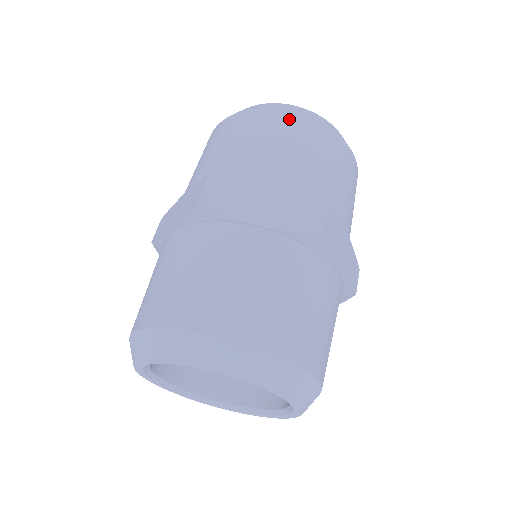
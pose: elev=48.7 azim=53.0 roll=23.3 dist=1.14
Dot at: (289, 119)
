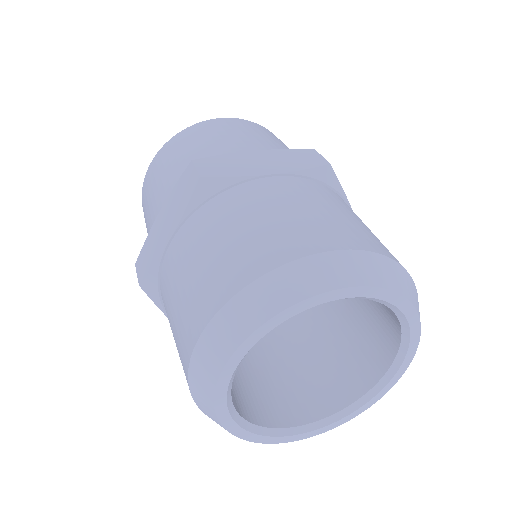
Dot at: occluded
